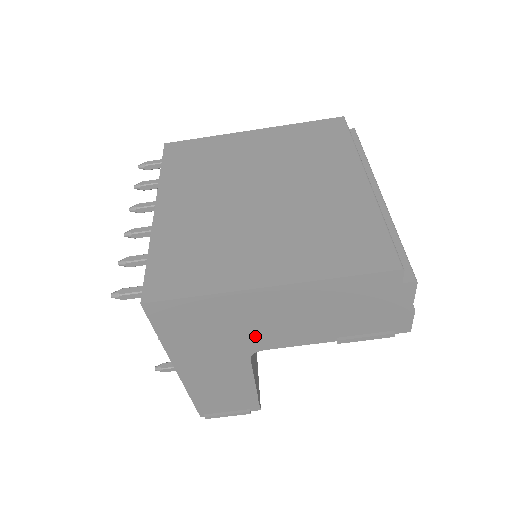
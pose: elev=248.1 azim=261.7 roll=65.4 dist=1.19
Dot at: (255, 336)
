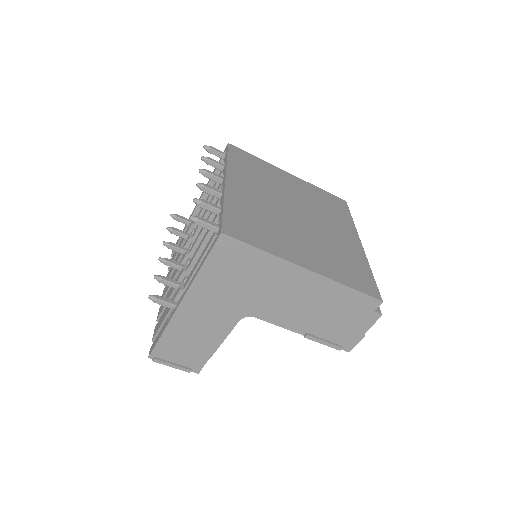
Dot at: (262, 302)
